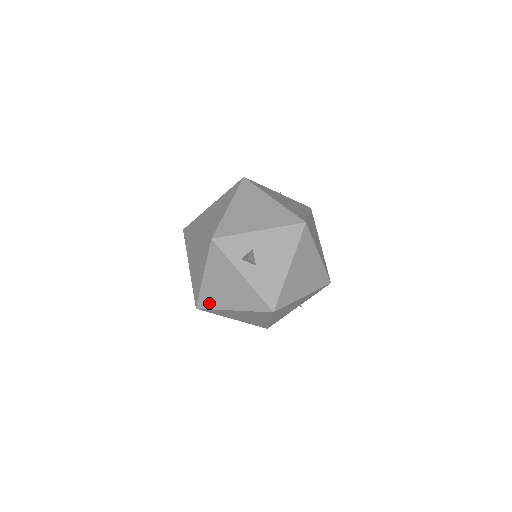
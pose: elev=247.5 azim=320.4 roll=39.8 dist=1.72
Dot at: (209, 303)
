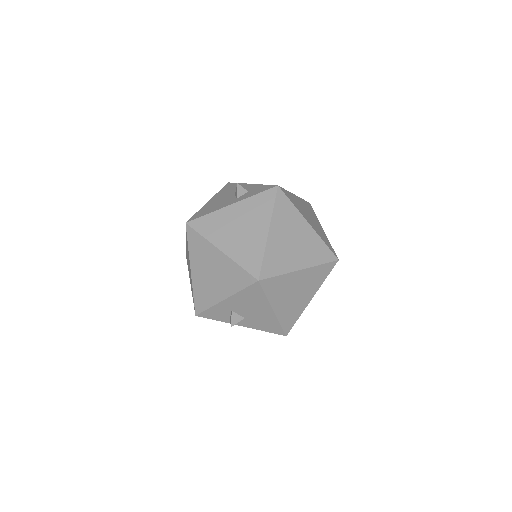
Dot at: occluded
